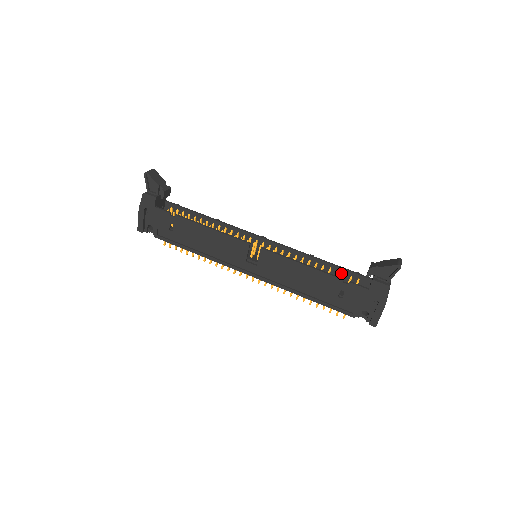
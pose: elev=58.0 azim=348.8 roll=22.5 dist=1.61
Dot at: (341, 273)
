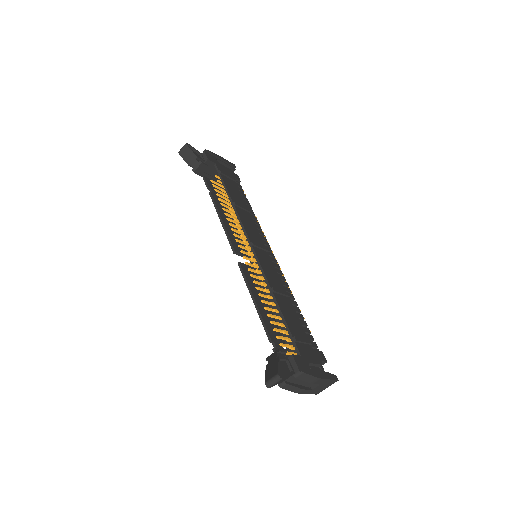
Dot at: (289, 326)
